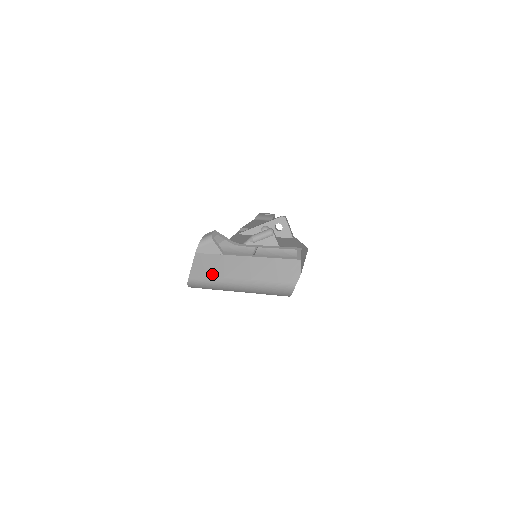
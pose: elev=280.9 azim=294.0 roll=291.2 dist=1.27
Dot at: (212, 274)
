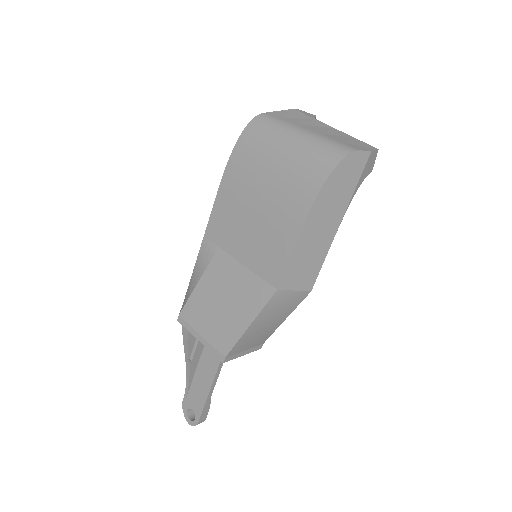
Dot at: (289, 119)
